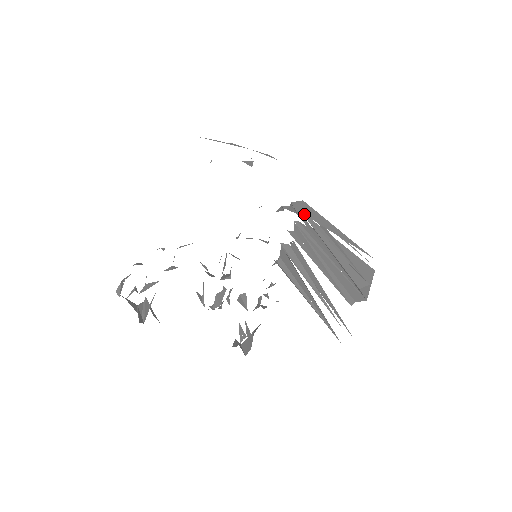
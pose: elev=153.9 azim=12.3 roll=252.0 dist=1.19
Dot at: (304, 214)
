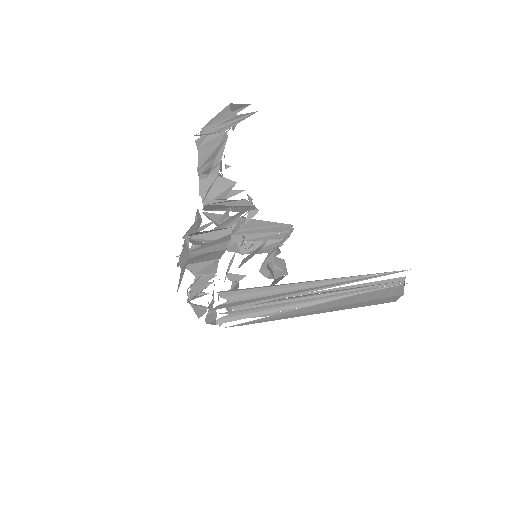
Dot at: occluded
